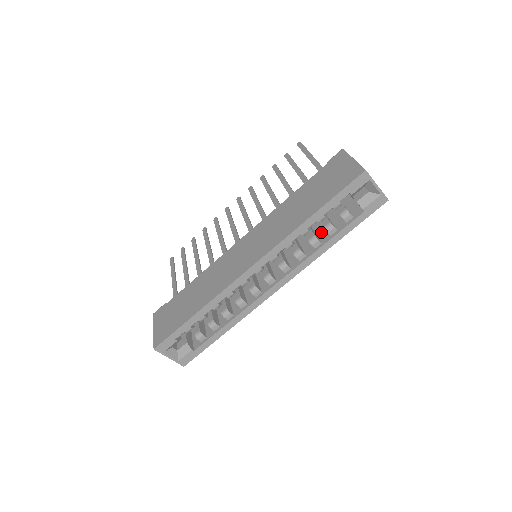
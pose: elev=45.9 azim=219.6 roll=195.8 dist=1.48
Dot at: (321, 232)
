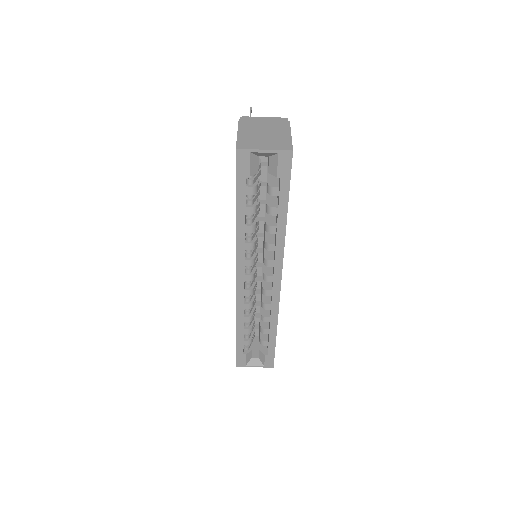
Dot at: occluded
